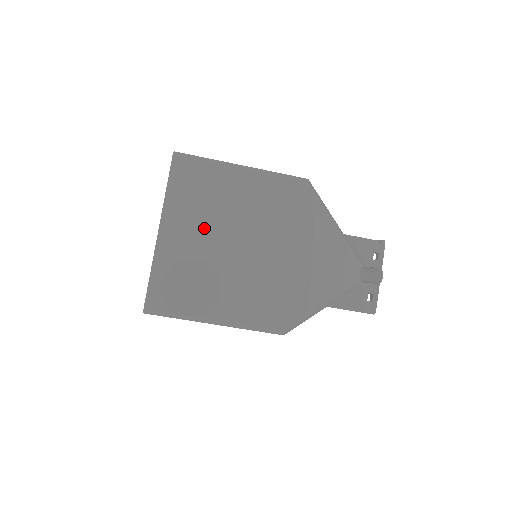
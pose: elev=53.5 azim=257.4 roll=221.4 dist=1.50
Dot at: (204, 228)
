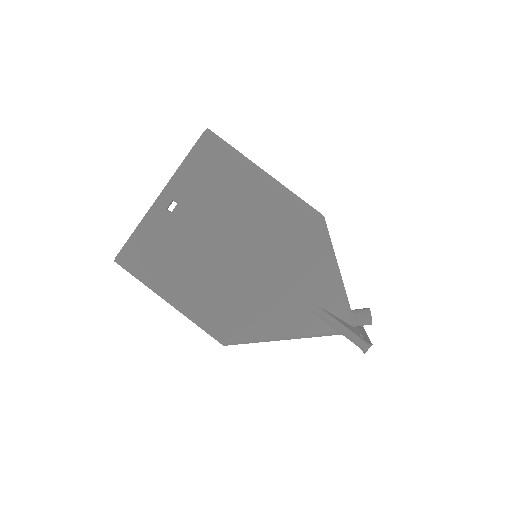
Dot at: occluded
